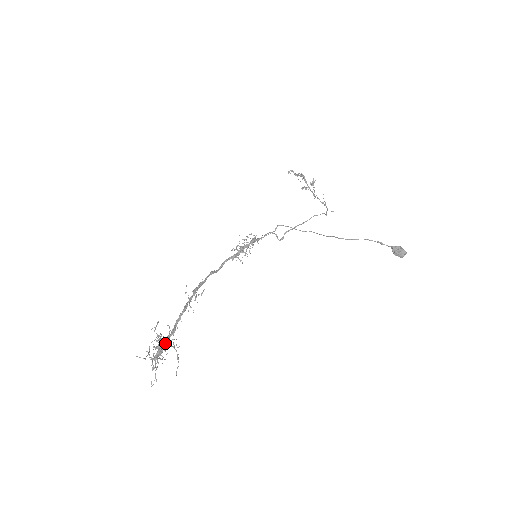
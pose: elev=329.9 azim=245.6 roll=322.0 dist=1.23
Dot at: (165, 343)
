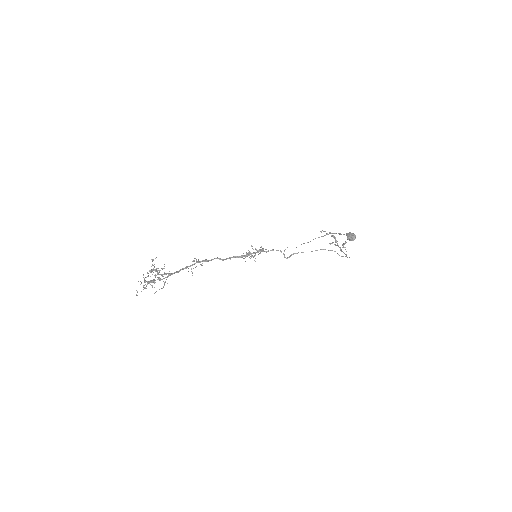
Dot at: (160, 278)
